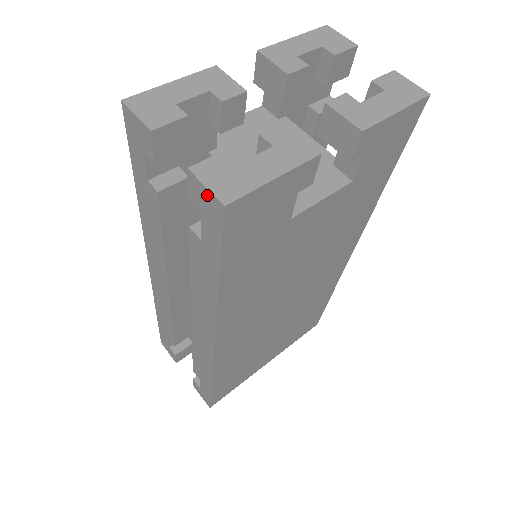
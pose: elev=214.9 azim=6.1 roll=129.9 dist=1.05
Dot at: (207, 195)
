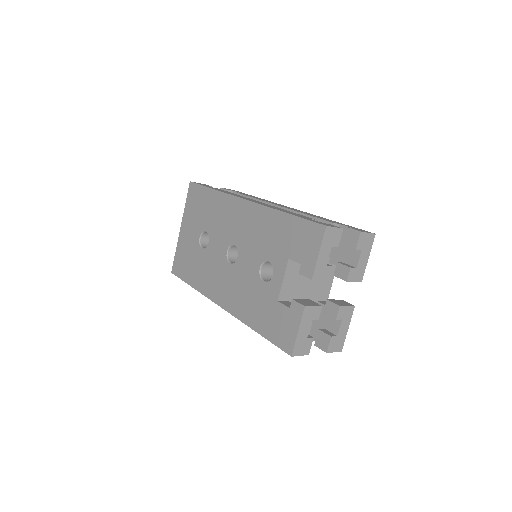
Dot at: (333, 351)
